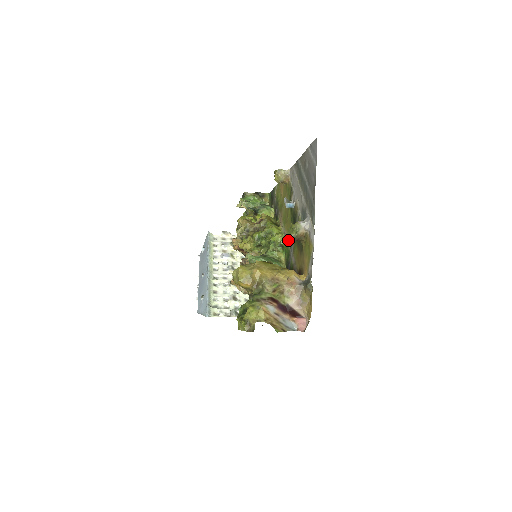
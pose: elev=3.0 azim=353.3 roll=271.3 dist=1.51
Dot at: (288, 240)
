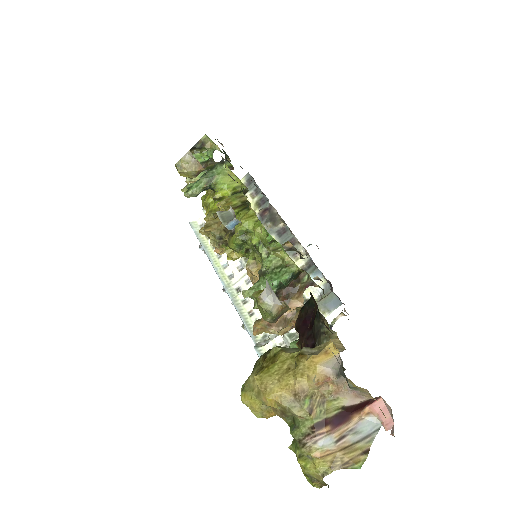
Dot at: occluded
